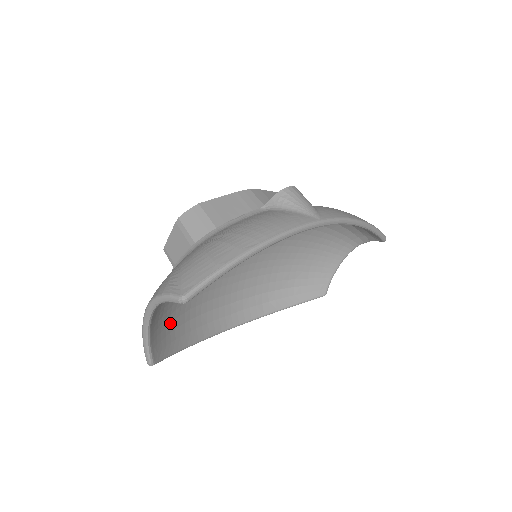
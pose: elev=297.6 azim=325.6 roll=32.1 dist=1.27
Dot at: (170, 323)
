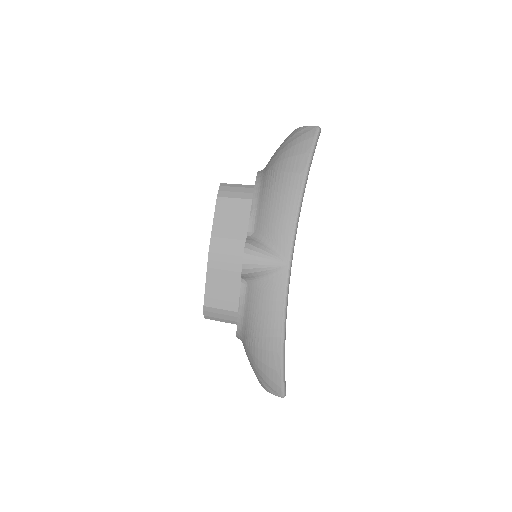
Dot at: occluded
